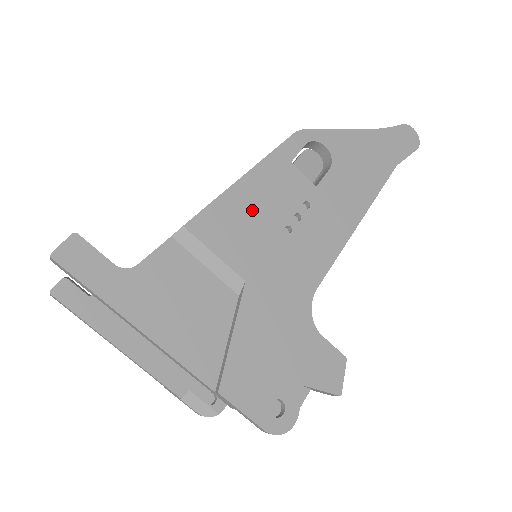
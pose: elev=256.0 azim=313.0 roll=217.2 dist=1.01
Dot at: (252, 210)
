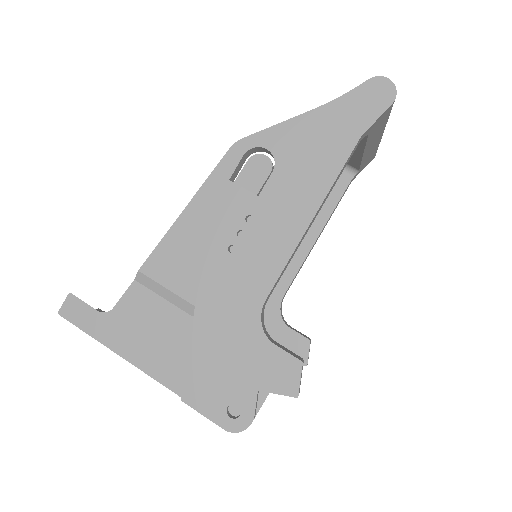
Dot at: (195, 240)
